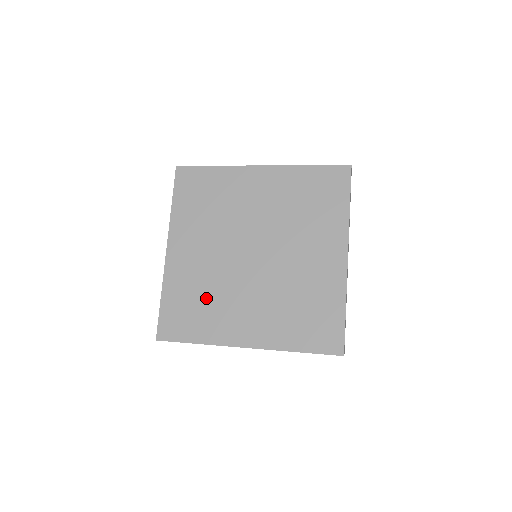
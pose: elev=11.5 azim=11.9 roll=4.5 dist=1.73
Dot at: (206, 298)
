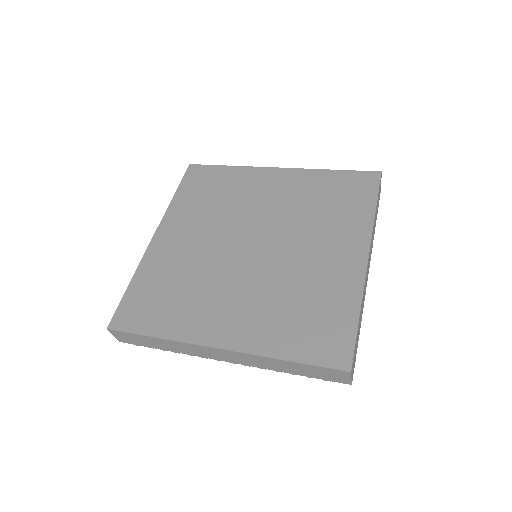
Dot at: (184, 287)
